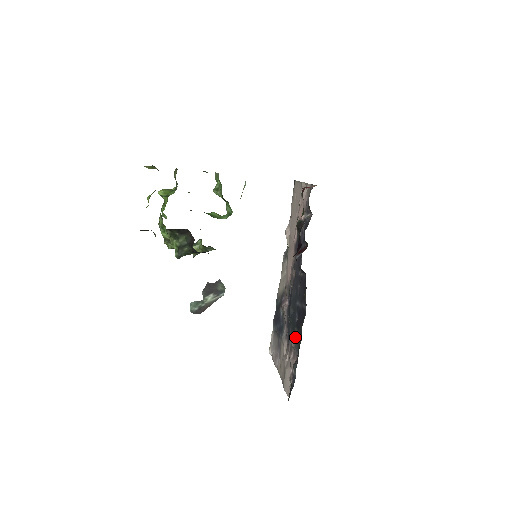
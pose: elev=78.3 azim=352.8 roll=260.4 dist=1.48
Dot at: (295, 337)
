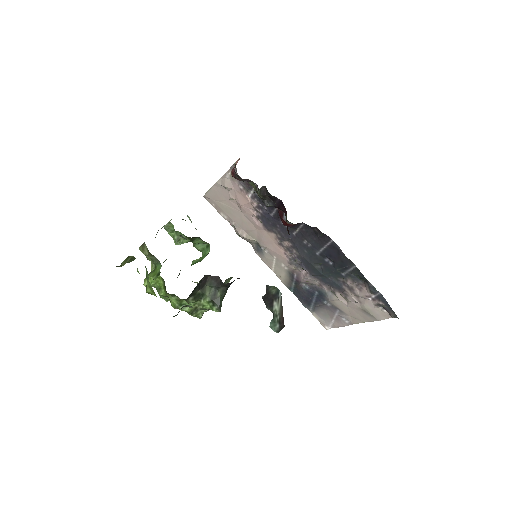
Dot at: (345, 275)
